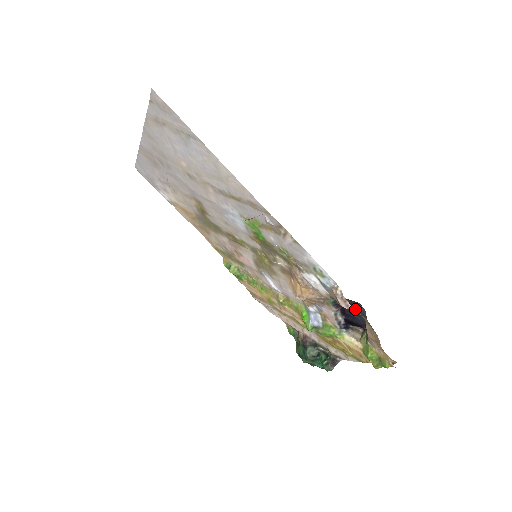
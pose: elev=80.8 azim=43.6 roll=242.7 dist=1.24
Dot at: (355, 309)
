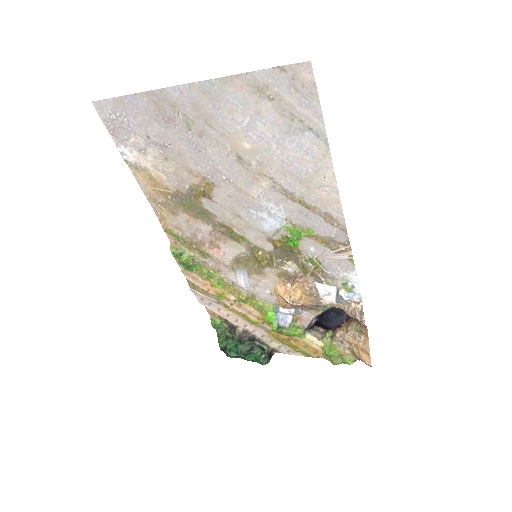
Dot at: (335, 314)
